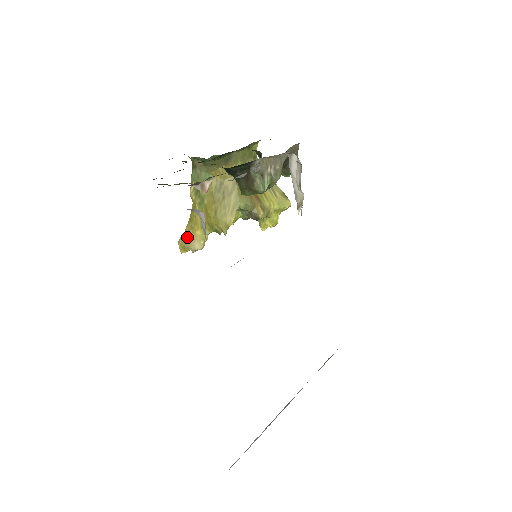
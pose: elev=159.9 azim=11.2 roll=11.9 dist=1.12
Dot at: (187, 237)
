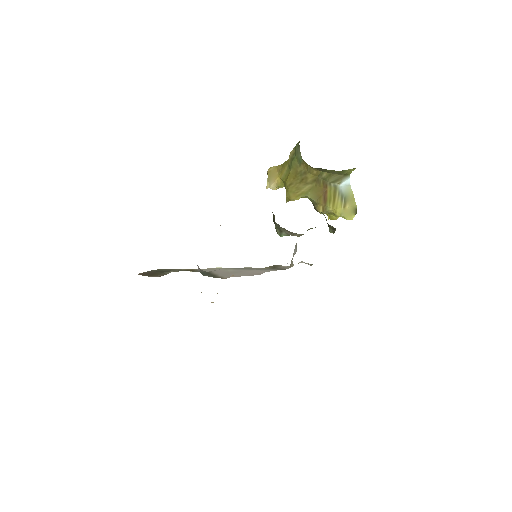
Dot at: (274, 173)
